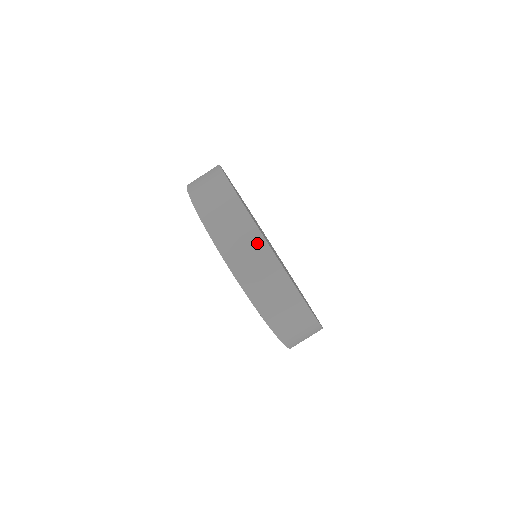
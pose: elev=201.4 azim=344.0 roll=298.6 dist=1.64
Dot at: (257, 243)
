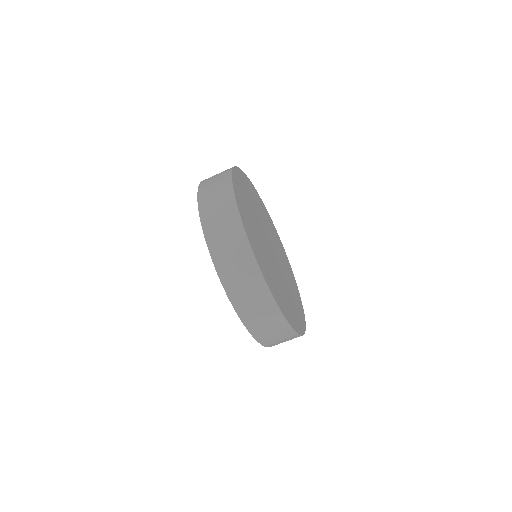
Dot at: (231, 212)
